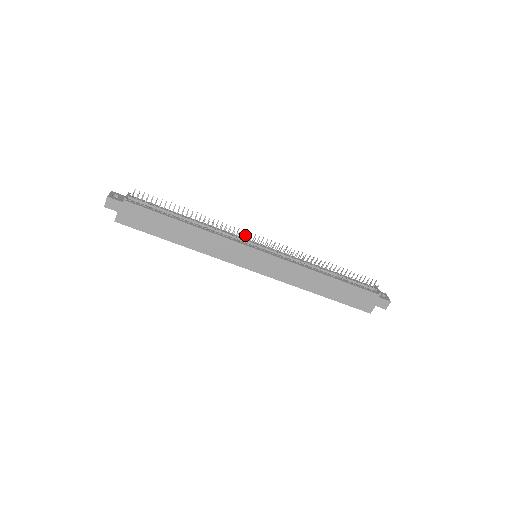
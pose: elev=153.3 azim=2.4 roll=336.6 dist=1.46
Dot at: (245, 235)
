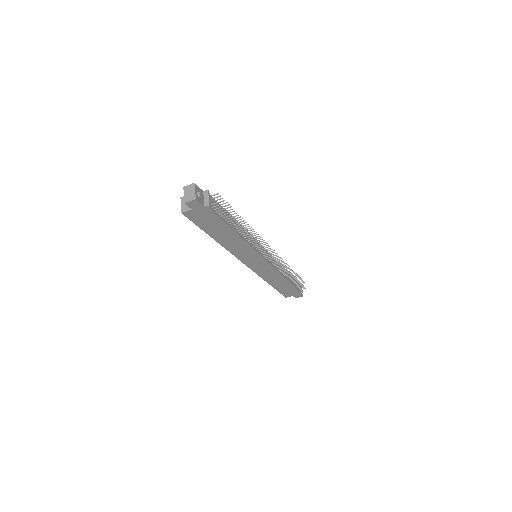
Dot at: (262, 243)
